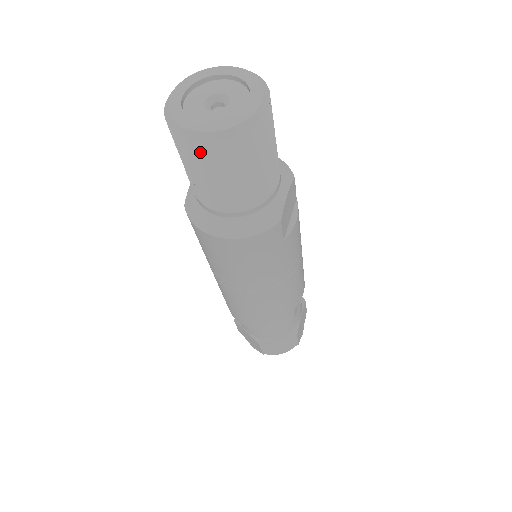
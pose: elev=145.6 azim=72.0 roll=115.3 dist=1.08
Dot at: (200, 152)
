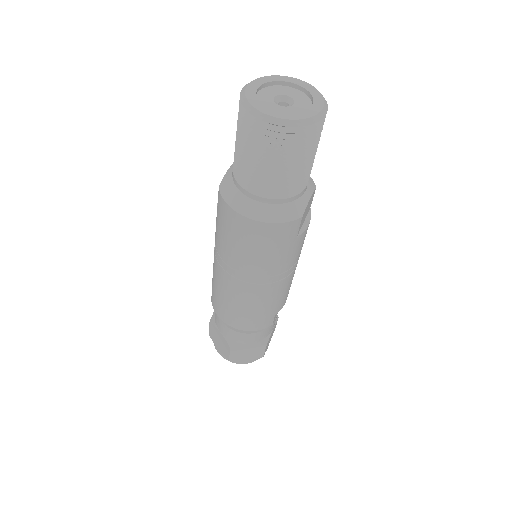
Dot at: (265, 134)
